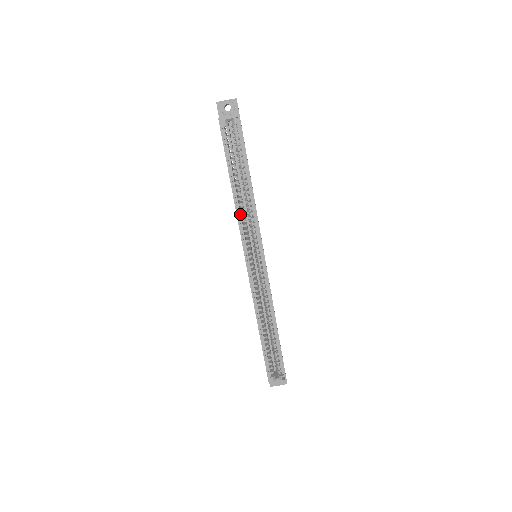
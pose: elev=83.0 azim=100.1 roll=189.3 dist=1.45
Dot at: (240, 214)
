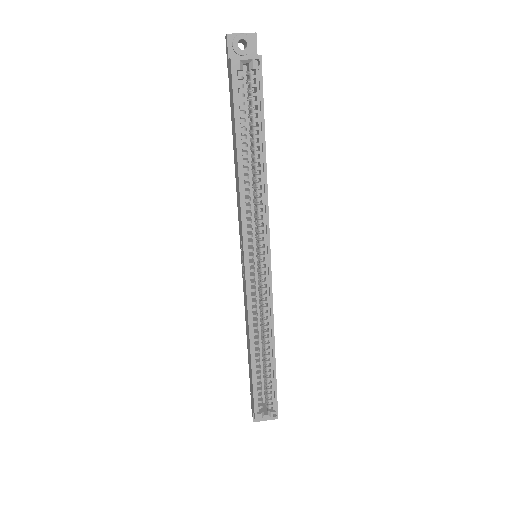
Dot at: (244, 198)
